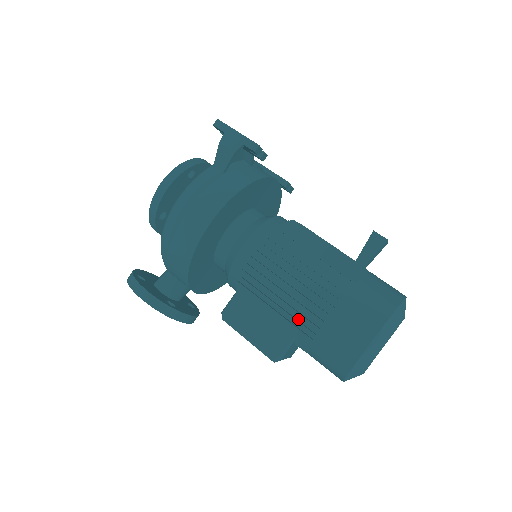
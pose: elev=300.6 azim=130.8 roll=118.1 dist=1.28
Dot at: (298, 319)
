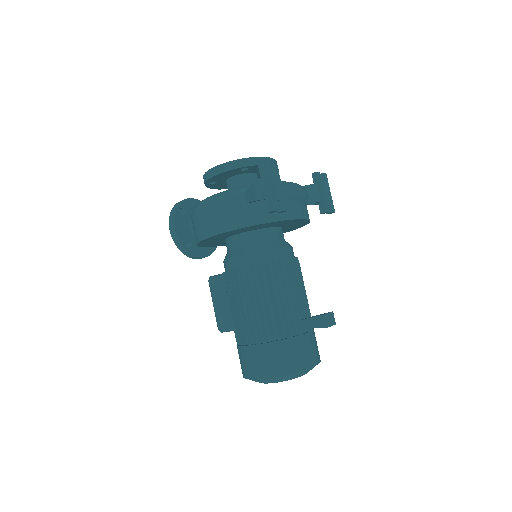
Dot at: occluded
